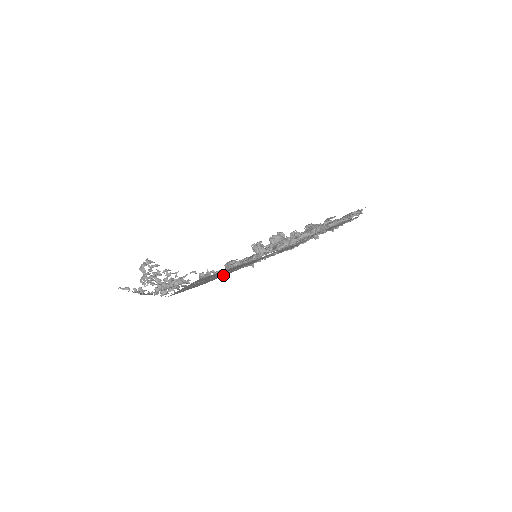
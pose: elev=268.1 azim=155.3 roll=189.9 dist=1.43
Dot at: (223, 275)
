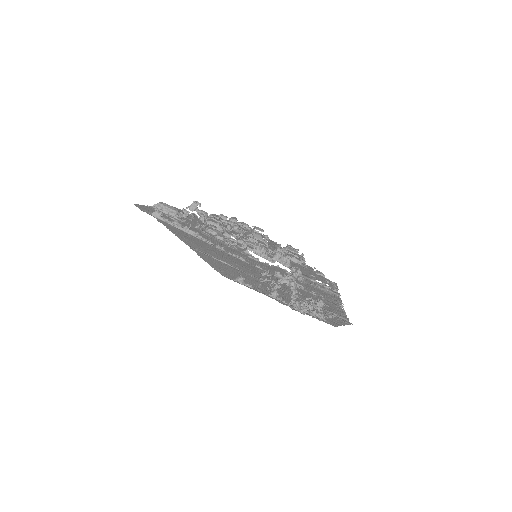
Dot at: (334, 320)
